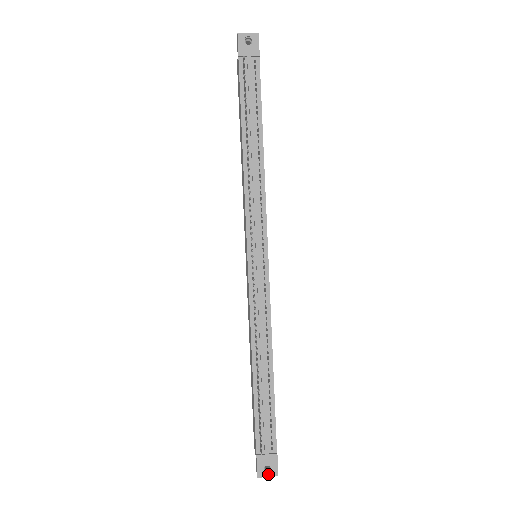
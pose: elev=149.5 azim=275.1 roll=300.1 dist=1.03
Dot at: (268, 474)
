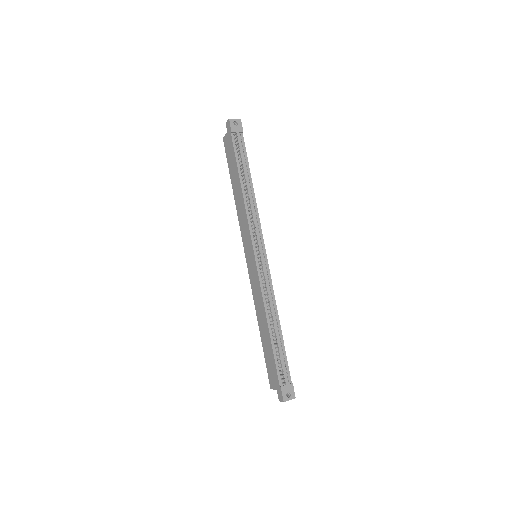
Dot at: (290, 398)
